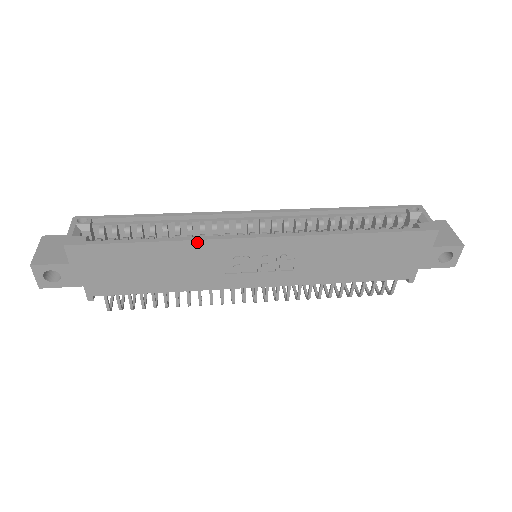
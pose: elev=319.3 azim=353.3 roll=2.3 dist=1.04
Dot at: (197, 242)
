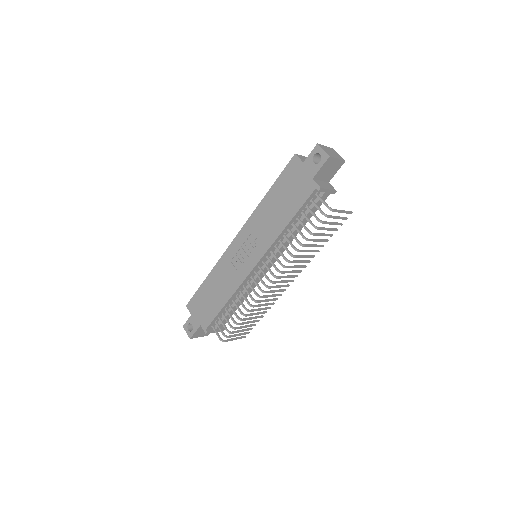
Dot at: (218, 264)
